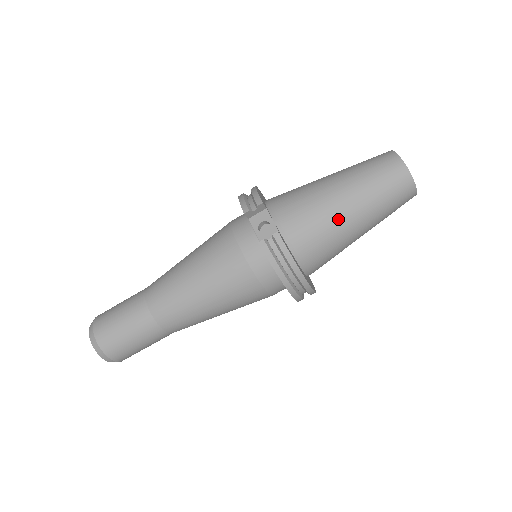
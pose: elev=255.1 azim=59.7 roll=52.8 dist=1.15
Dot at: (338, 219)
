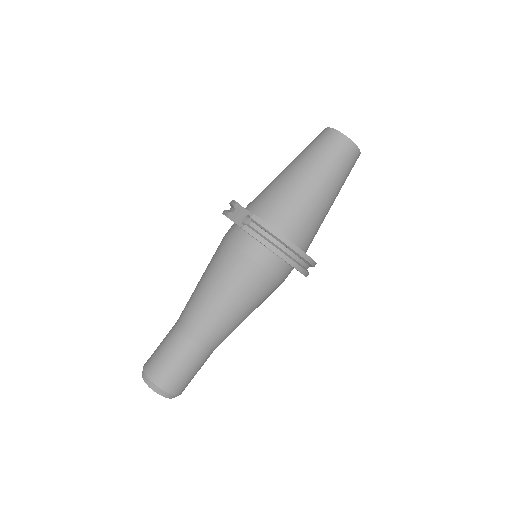
Dot at: (301, 190)
